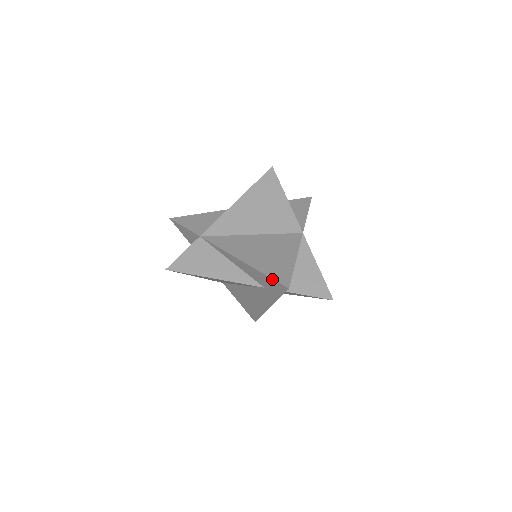
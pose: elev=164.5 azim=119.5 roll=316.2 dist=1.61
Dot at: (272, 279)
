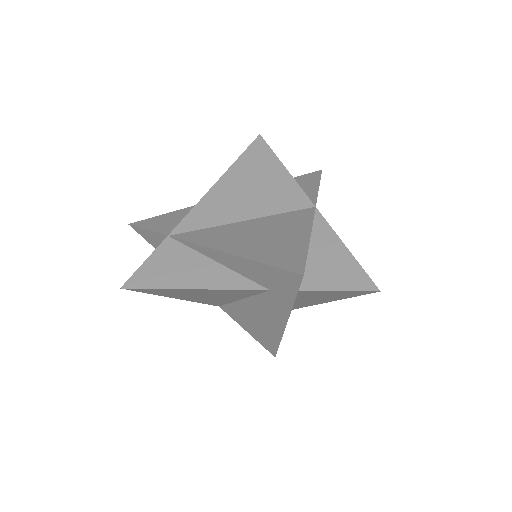
Dot at: (275, 267)
